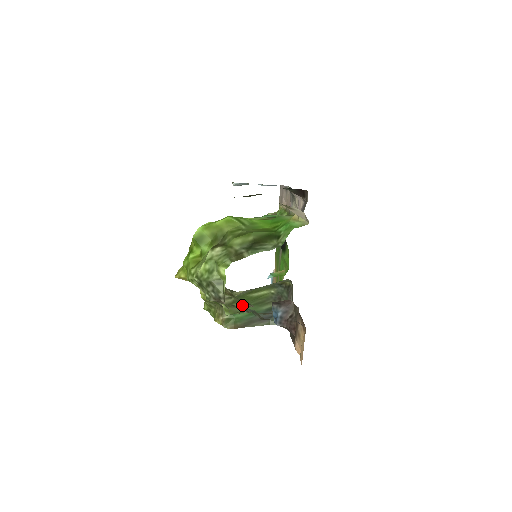
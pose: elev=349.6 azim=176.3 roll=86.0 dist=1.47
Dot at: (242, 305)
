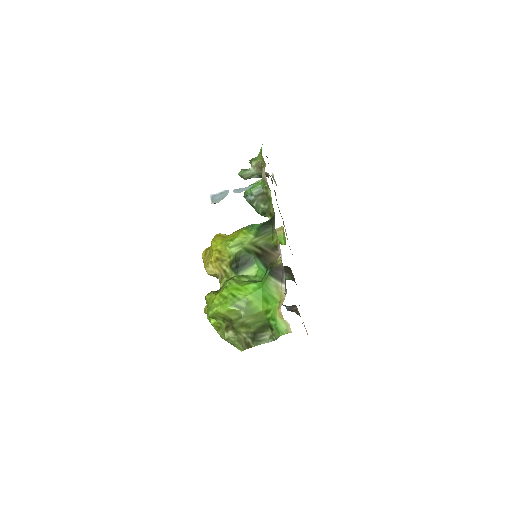
Dot at: occluded
